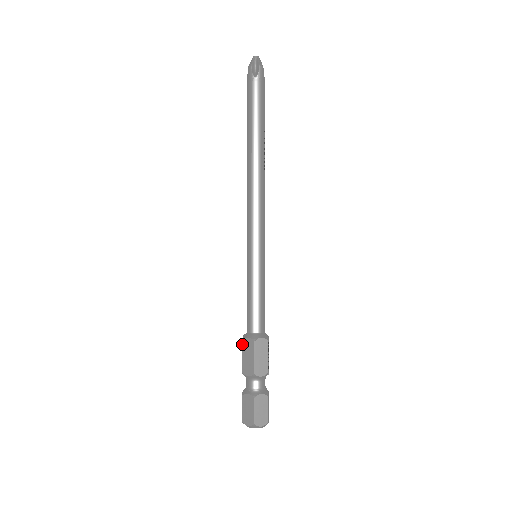
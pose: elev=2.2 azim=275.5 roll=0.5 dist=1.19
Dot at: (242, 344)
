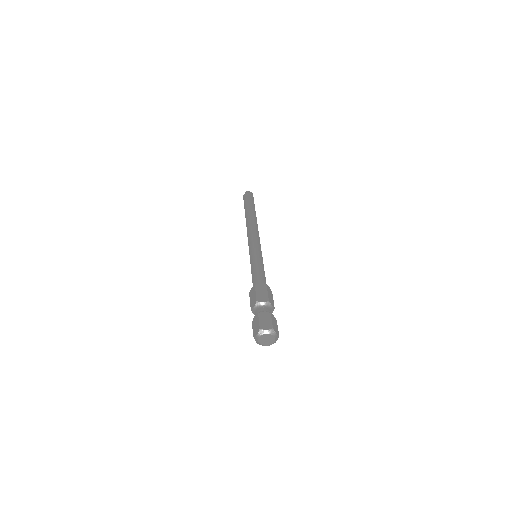
Dot at: (255, 287)
